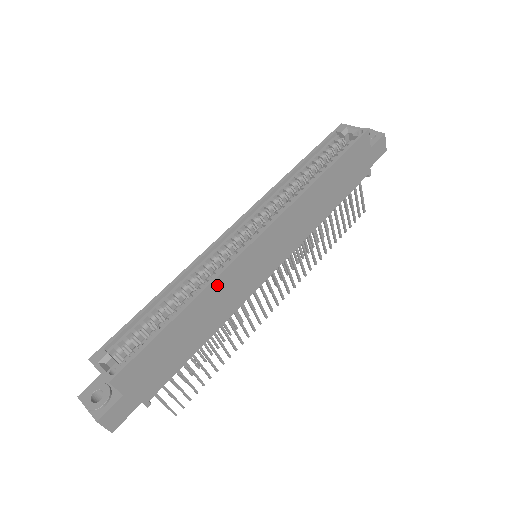
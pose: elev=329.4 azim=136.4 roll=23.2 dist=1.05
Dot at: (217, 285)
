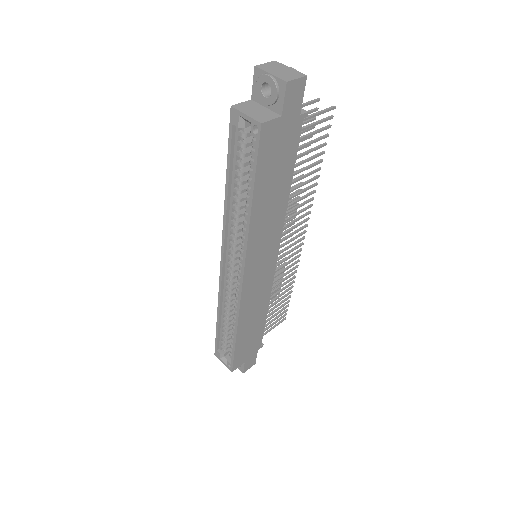
Dot at: (243, 312)
